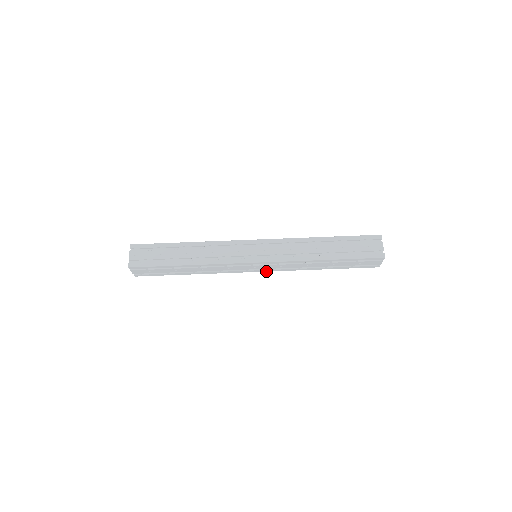
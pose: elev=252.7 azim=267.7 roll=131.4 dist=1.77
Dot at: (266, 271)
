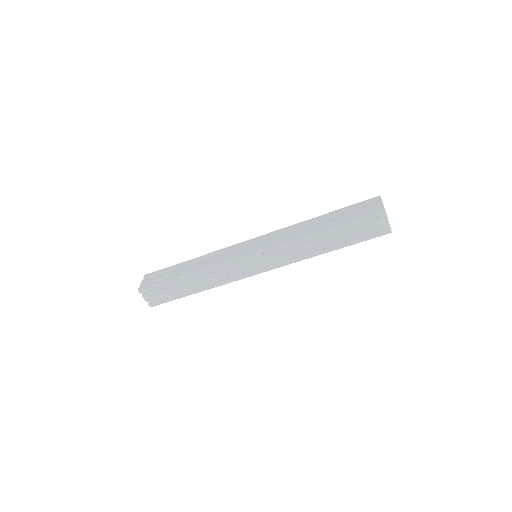
Dot at: occluded
